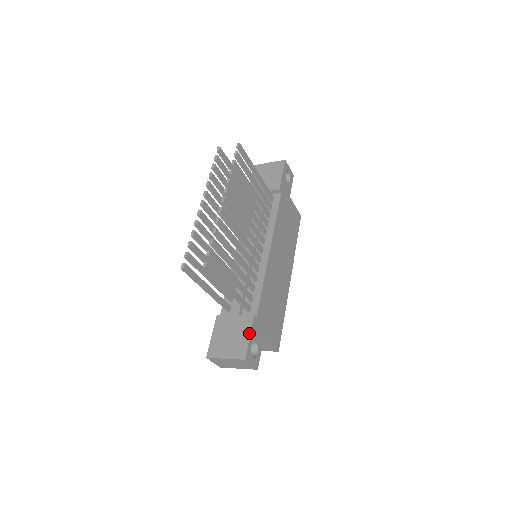
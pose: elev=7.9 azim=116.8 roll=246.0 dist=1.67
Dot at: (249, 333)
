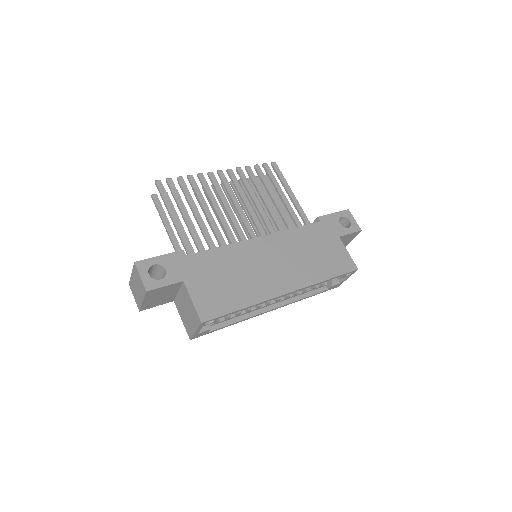
Dot at: (163, 255)
